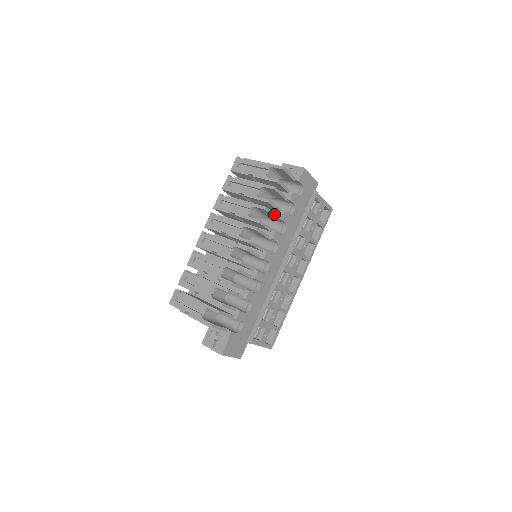
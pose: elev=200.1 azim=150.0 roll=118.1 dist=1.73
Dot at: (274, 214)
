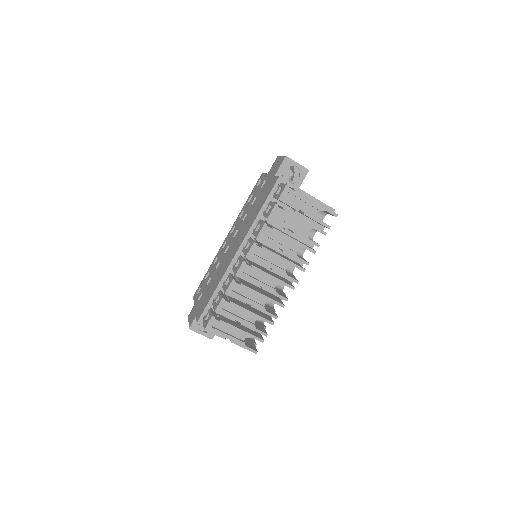
Dot at: occluded
